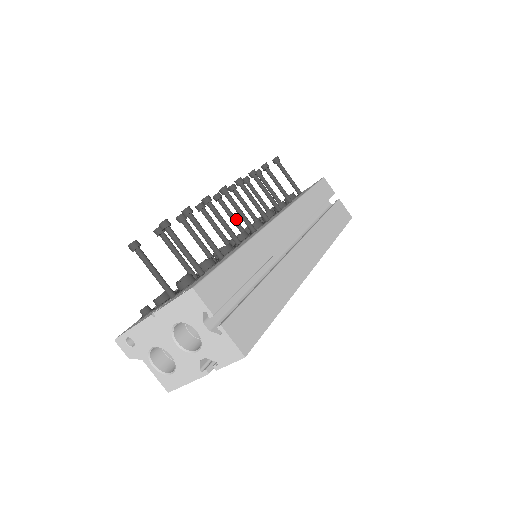
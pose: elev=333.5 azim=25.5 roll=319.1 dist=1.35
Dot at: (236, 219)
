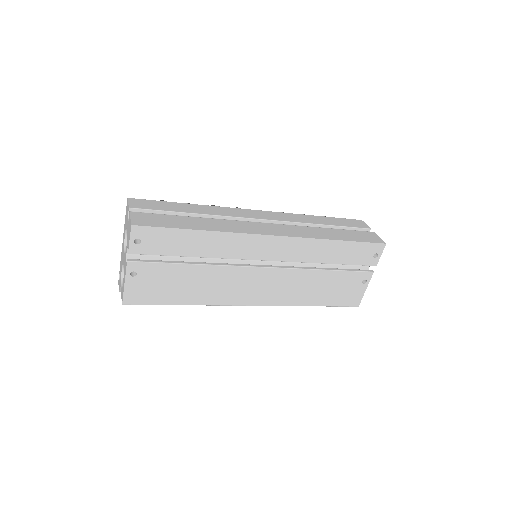
Dot at: occluded
